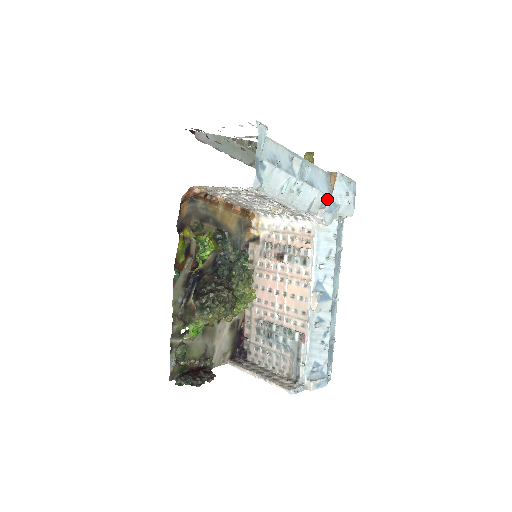
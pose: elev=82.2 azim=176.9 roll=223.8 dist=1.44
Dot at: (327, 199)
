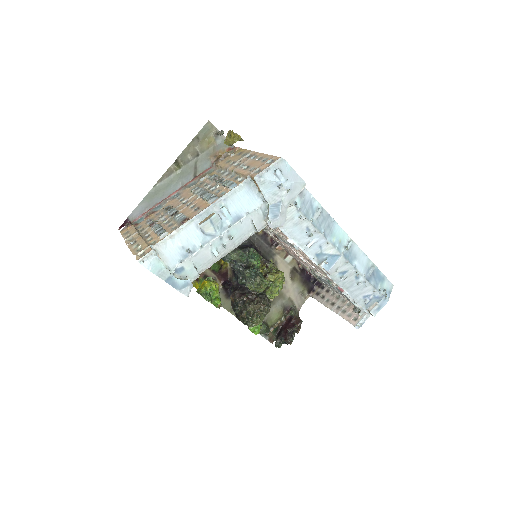
Dot at: (265, 206)
